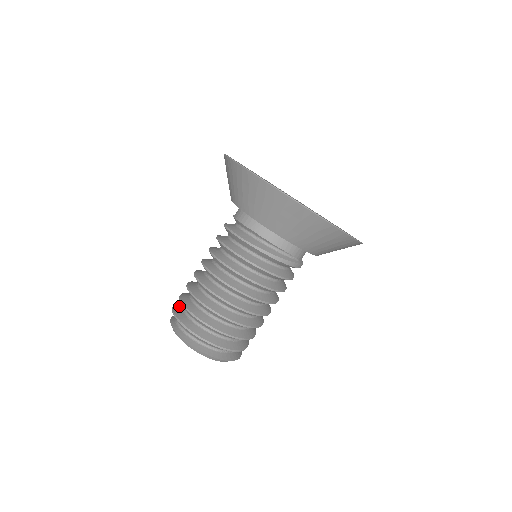
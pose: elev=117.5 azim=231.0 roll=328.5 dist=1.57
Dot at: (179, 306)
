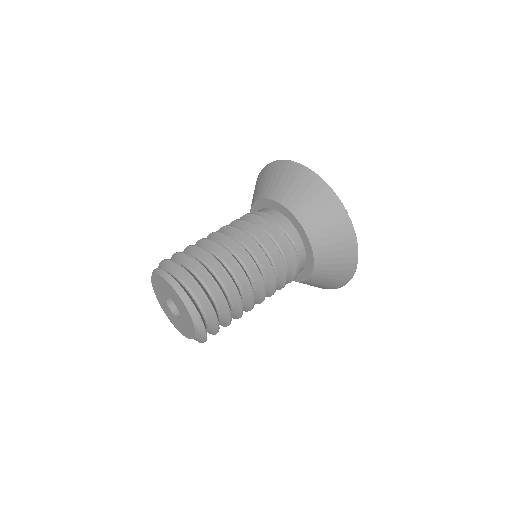
Dot at: occluded
